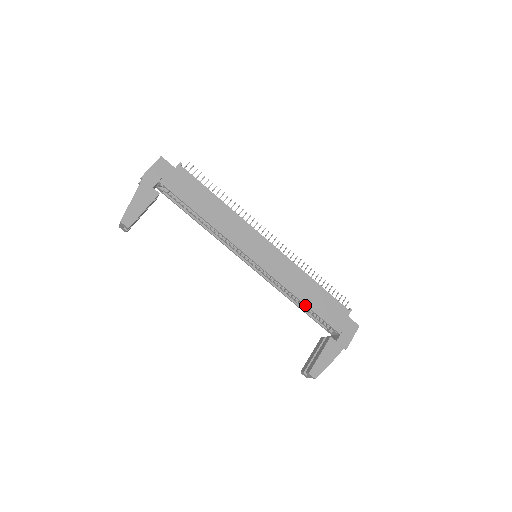
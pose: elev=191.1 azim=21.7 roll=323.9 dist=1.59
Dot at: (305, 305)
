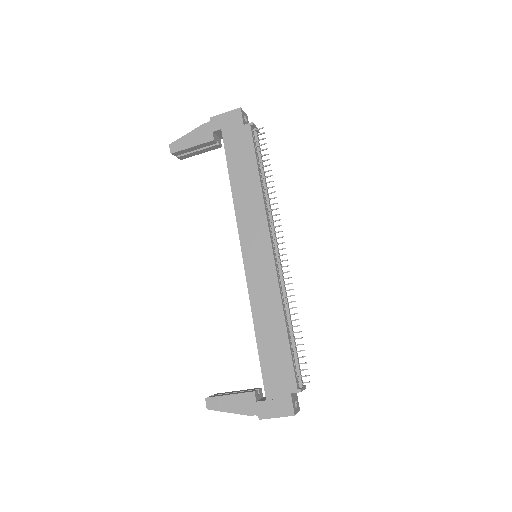
Dot at: (256, 339)
